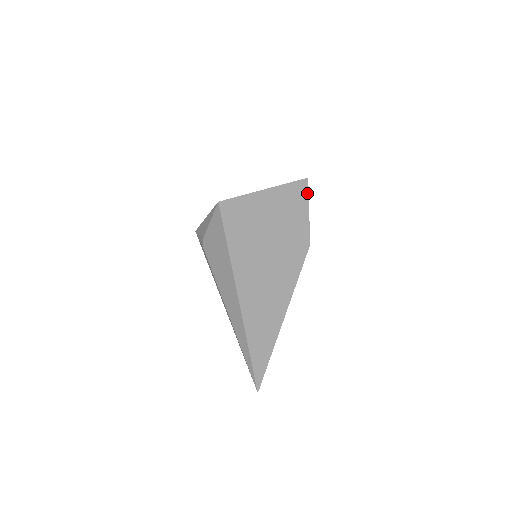
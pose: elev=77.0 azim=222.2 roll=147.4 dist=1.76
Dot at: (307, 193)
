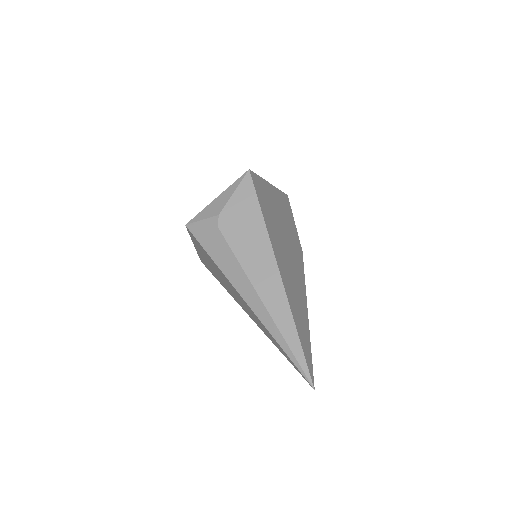
Dot at: (290, 207)
